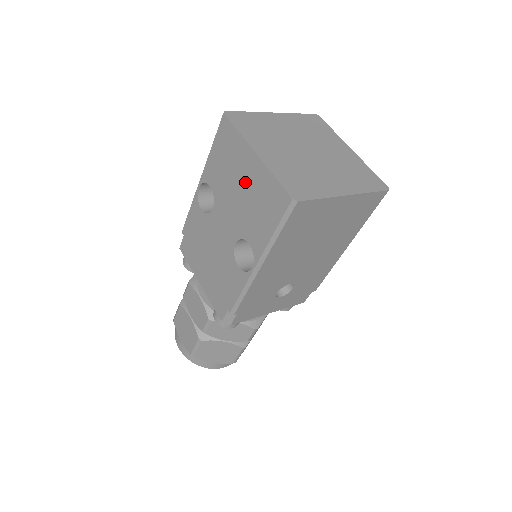
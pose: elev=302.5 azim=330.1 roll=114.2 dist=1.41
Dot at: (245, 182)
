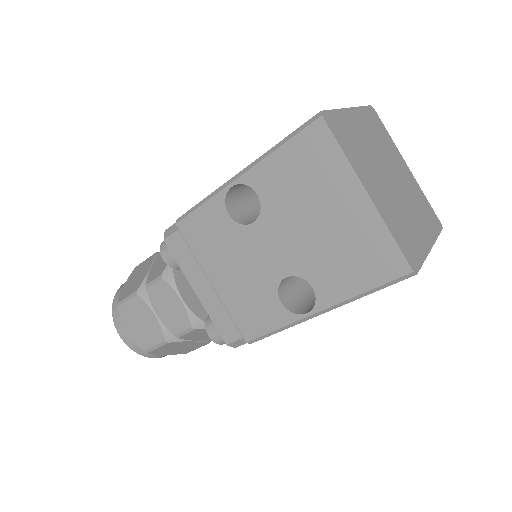
Dot at: (333, 219)
